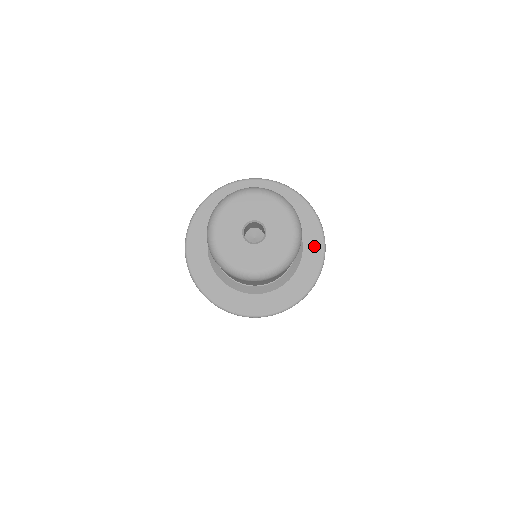
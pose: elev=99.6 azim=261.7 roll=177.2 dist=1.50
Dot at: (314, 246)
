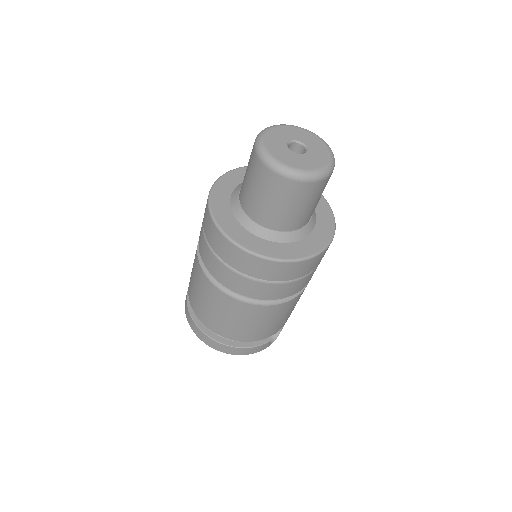
Dot at: (321, 237)
